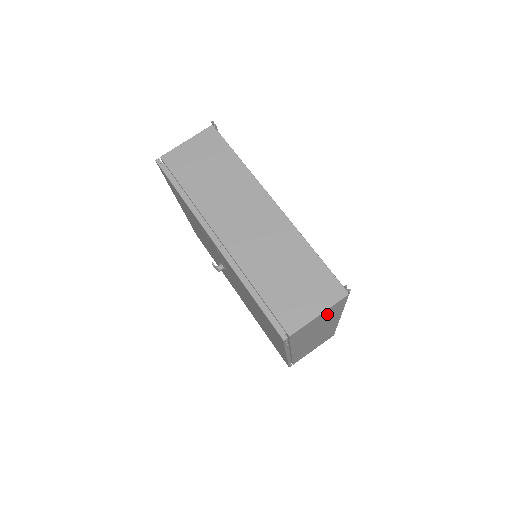
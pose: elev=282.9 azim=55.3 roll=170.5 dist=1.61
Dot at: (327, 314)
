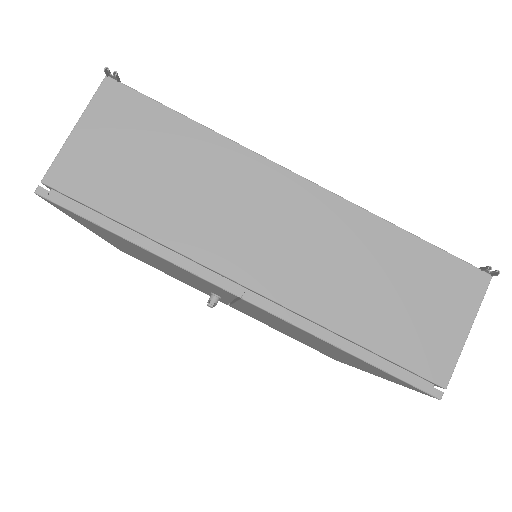
Dot at: occluded
